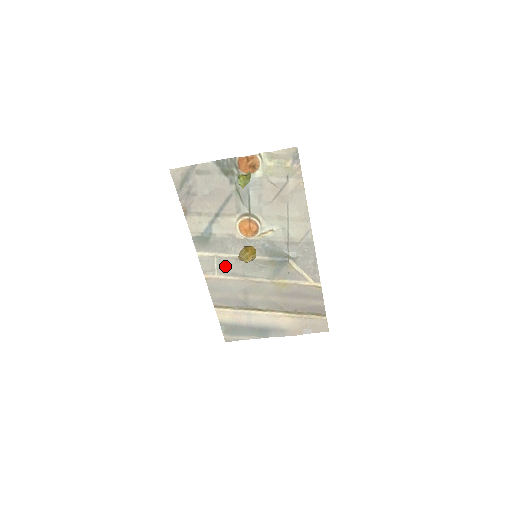
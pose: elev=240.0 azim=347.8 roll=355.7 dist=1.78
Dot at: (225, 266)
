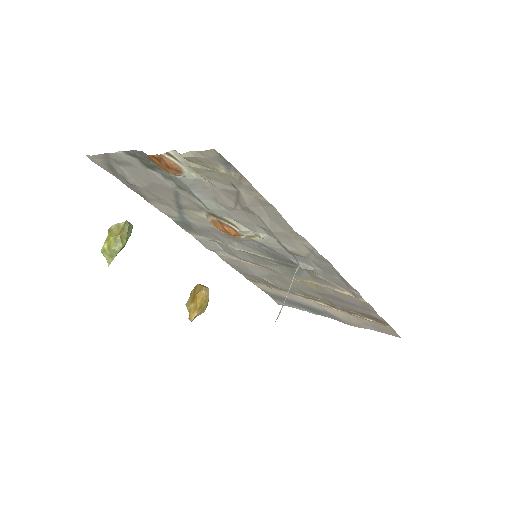
Dot at: (230, 251)
